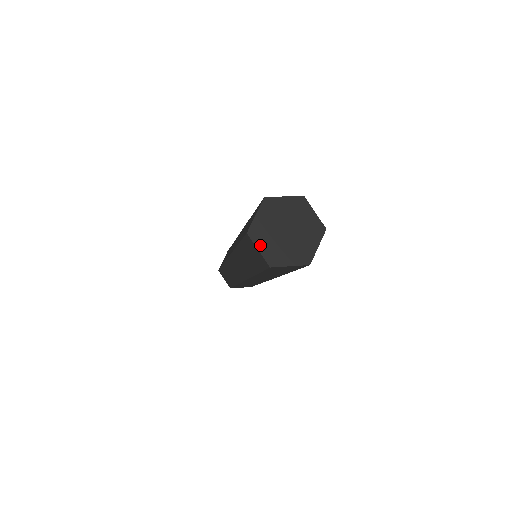
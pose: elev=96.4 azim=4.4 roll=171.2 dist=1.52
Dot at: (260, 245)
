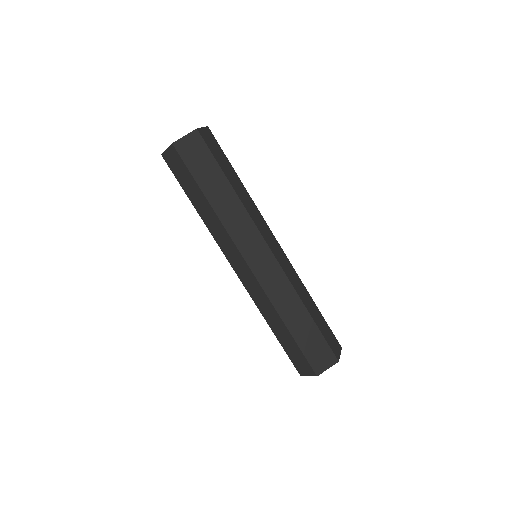
Dot at: occluded
